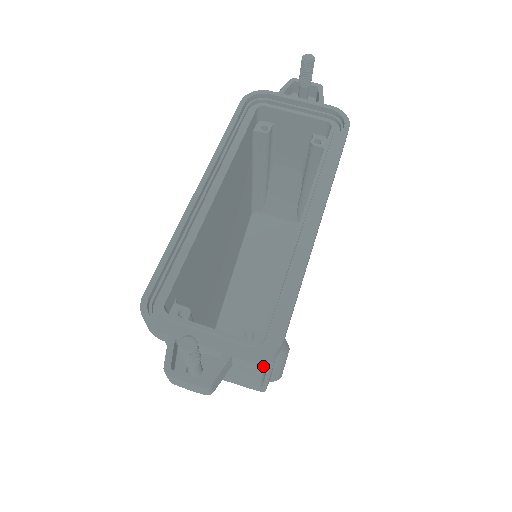
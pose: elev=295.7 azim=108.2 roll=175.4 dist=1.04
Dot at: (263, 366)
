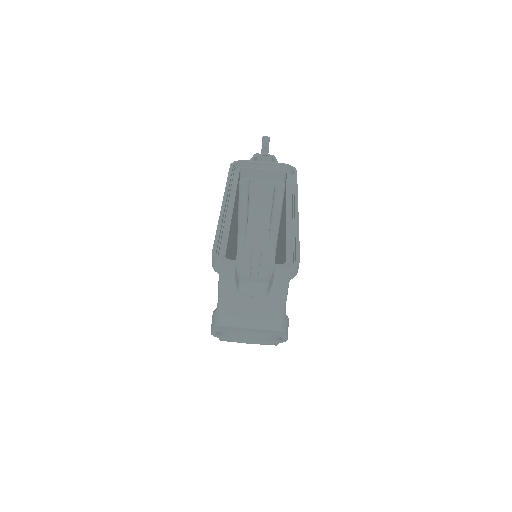
Dot at: occluded
